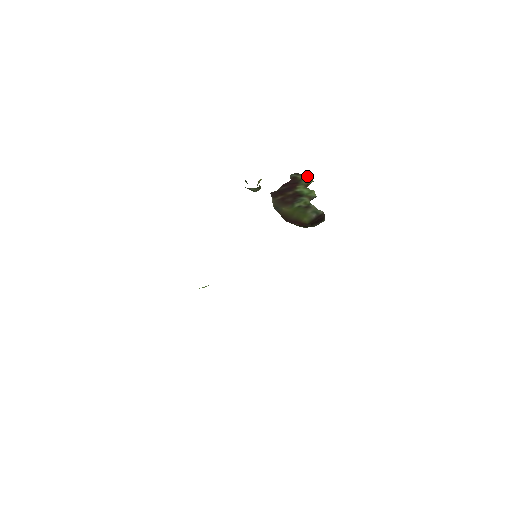
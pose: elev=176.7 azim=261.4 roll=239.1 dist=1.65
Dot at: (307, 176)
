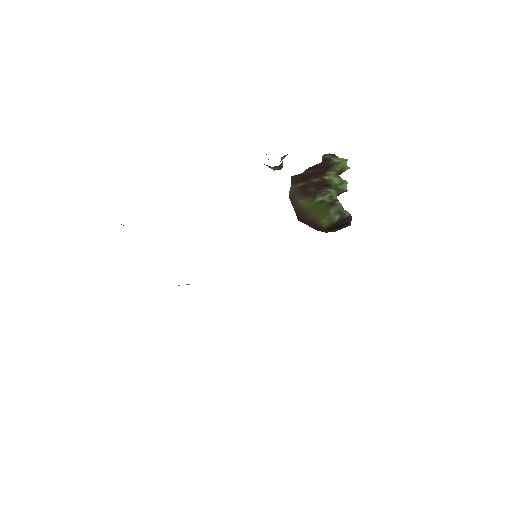
Dot at: (343, 160)
